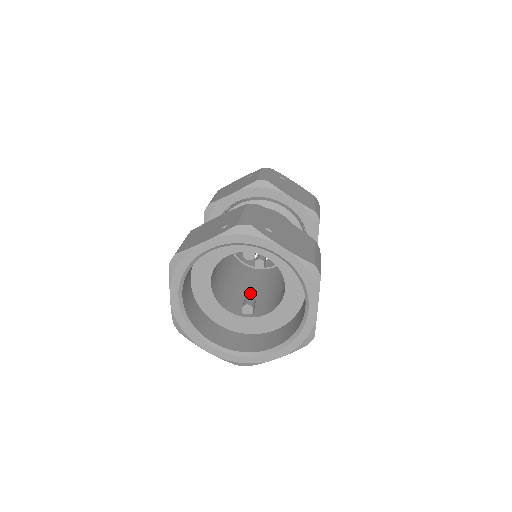
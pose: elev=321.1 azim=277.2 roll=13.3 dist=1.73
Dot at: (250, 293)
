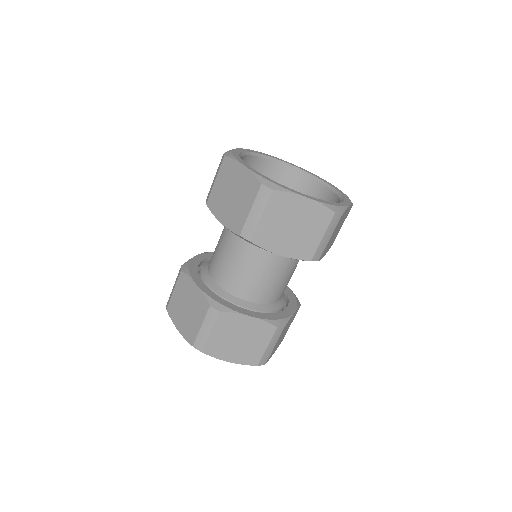
Dot at: occluded
